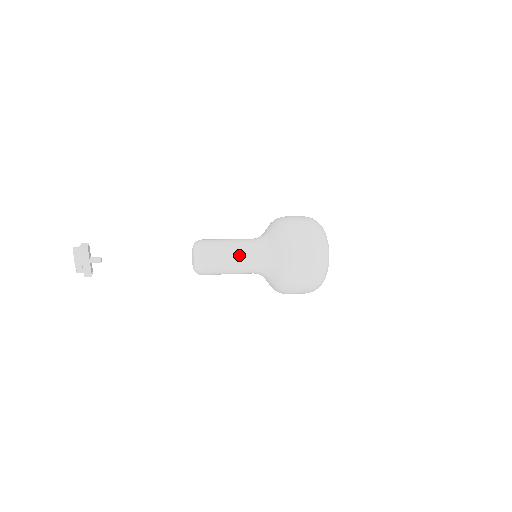
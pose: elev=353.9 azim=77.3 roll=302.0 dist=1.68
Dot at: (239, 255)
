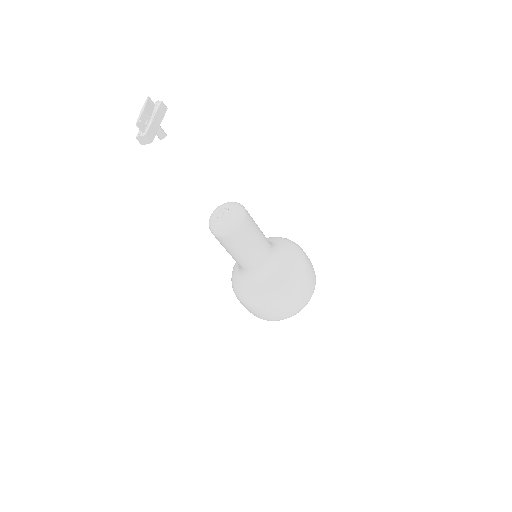
Dot at: occluded
